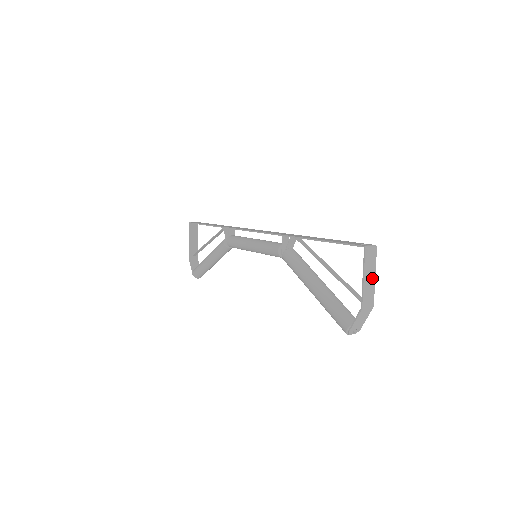
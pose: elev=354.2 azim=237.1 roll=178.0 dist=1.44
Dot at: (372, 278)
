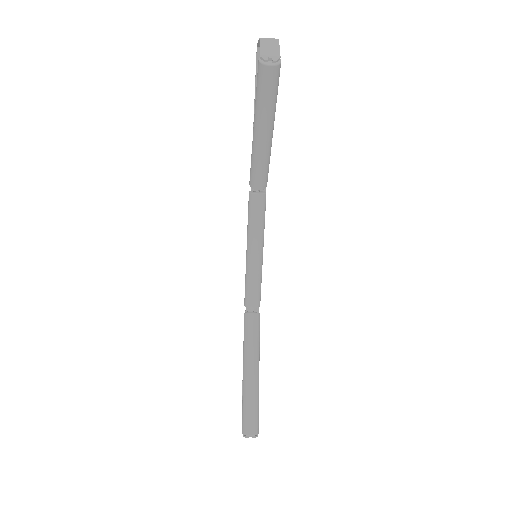
Dot at: occluded
